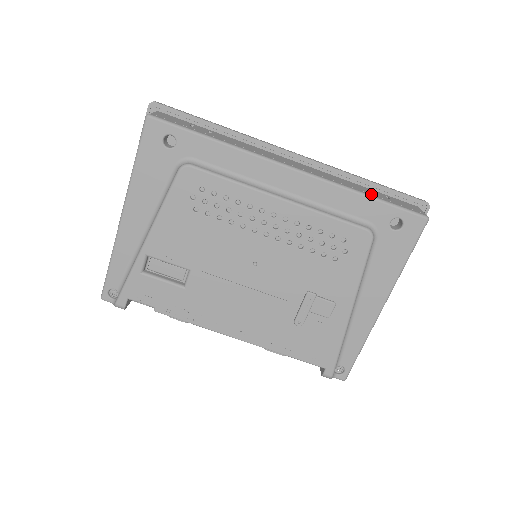
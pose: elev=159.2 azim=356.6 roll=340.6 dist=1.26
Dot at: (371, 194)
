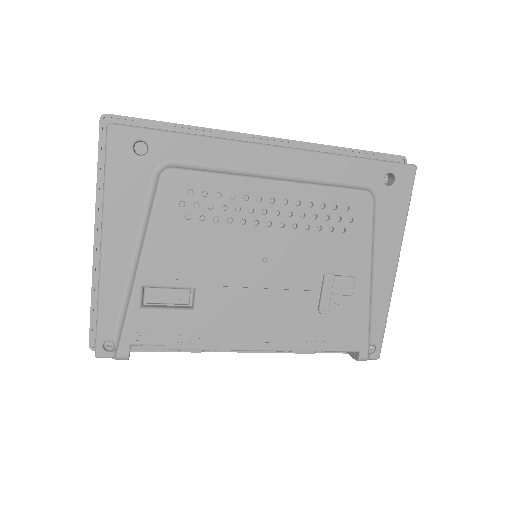
Dot at: occluded
